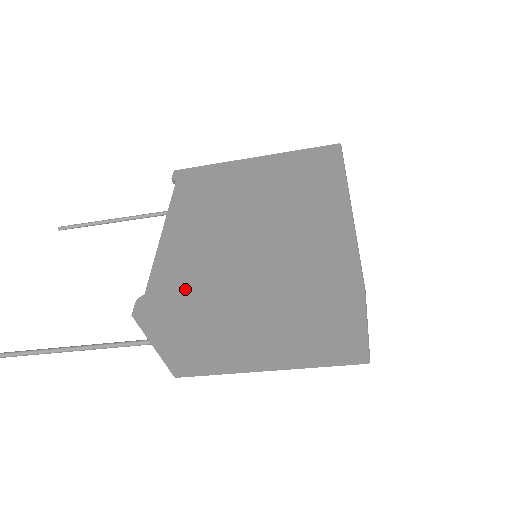
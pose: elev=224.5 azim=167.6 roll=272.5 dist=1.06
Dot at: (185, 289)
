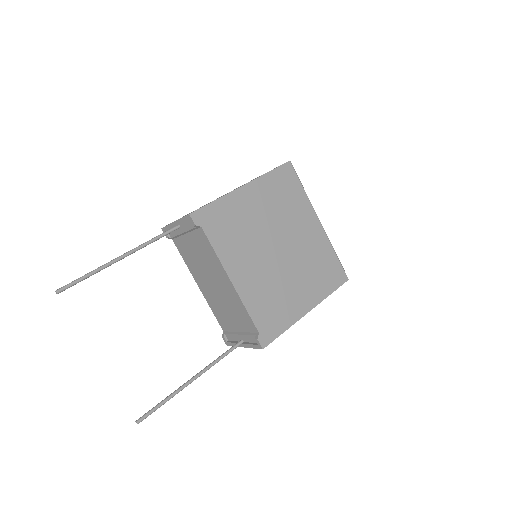
Dot at: (278, 318)
